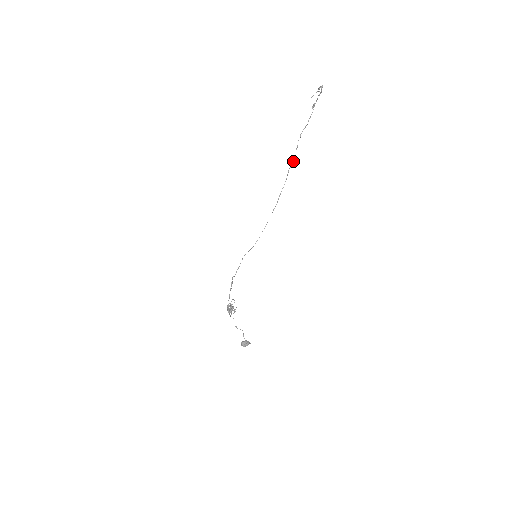
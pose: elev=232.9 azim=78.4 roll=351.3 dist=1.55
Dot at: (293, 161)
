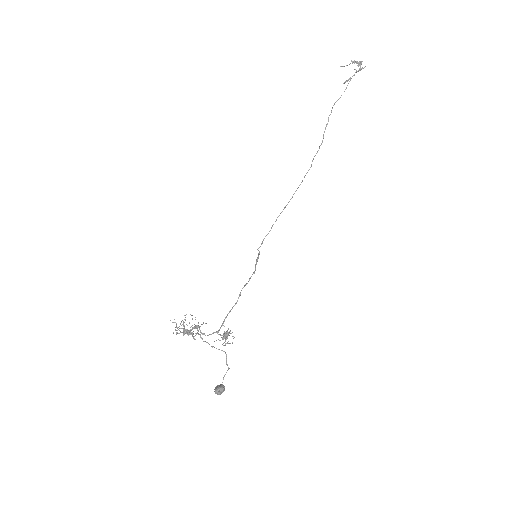
Dot at: occluded
